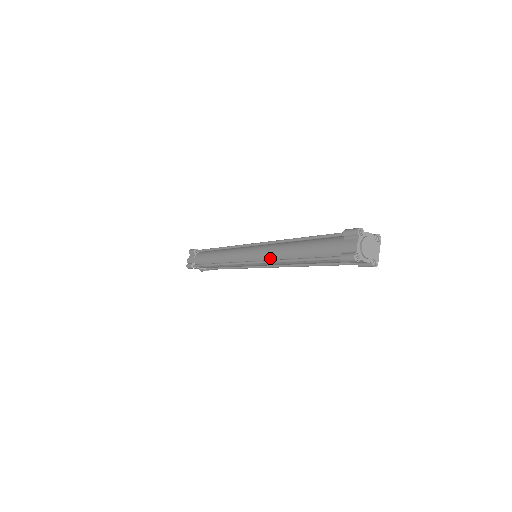
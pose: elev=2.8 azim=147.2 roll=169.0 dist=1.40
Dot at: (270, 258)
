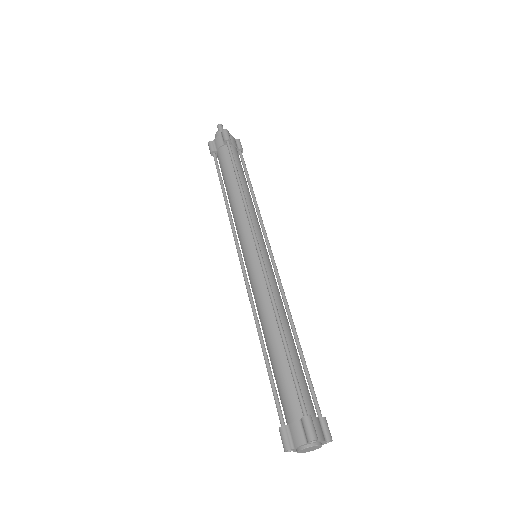
Dot at: (255, 297)
